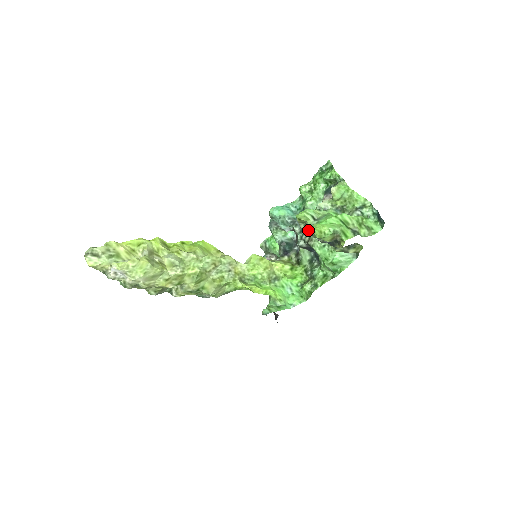
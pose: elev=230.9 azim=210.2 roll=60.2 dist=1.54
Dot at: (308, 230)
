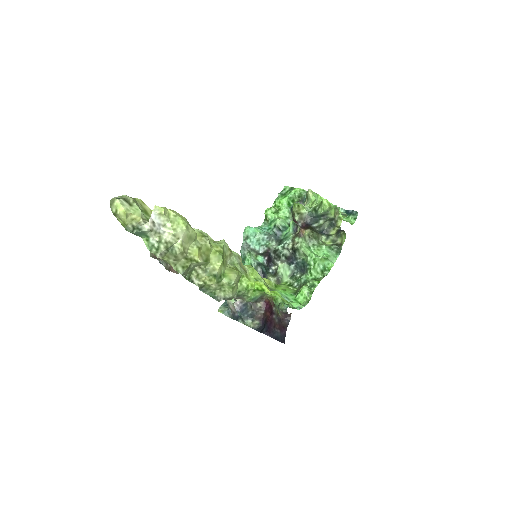
Dot at: (305, 218)
